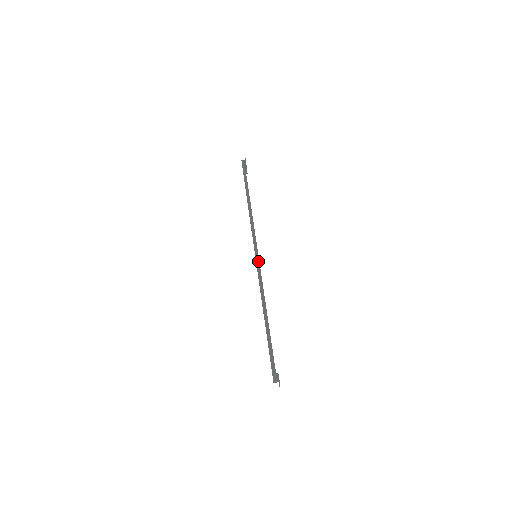
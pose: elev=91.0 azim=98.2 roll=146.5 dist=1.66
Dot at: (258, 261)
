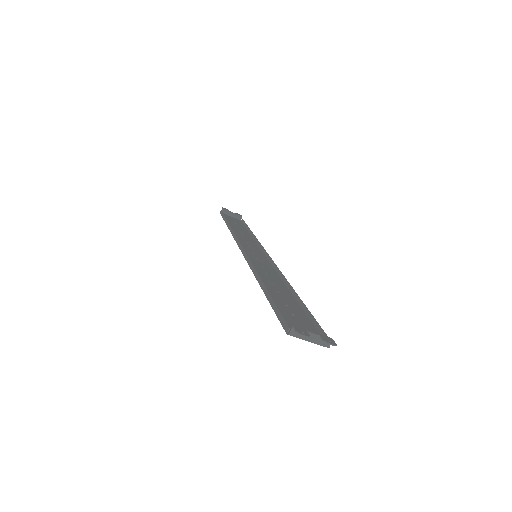
Dot at: (245, 255)
